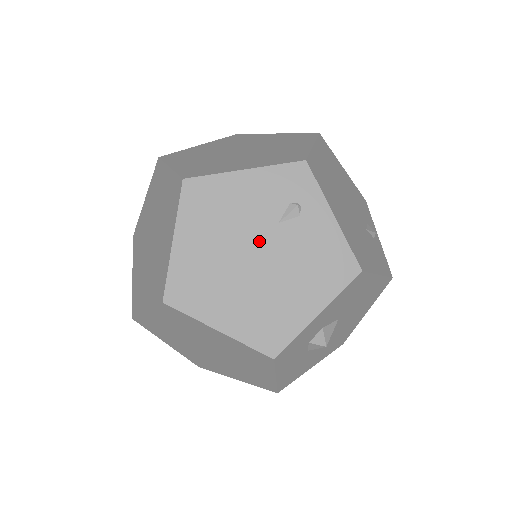
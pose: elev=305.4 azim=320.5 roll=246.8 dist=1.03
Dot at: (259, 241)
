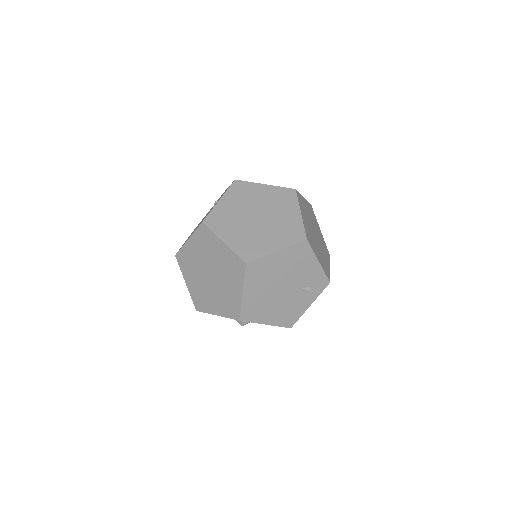
Dot at: (290, 285)
